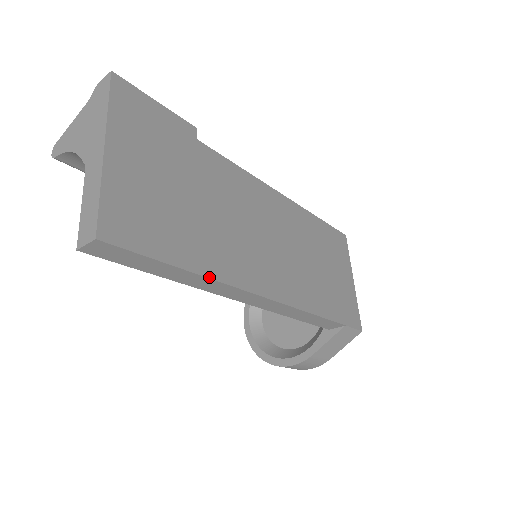
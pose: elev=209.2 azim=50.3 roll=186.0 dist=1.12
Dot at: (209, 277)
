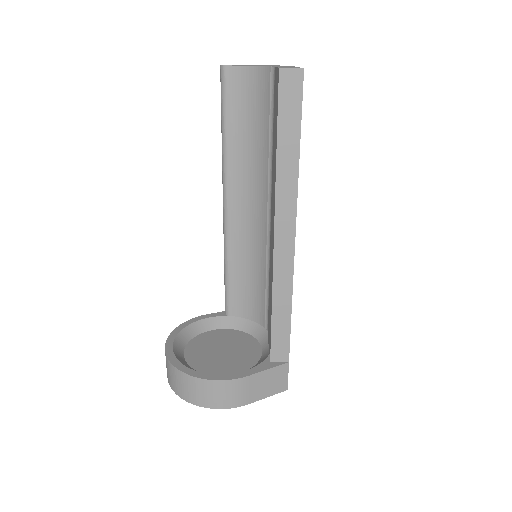
Dot at: occluded
